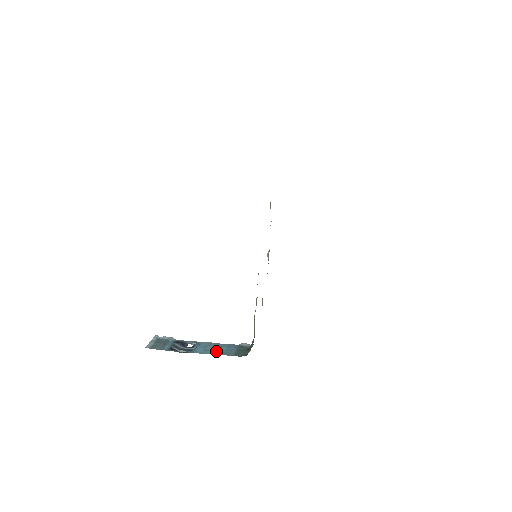
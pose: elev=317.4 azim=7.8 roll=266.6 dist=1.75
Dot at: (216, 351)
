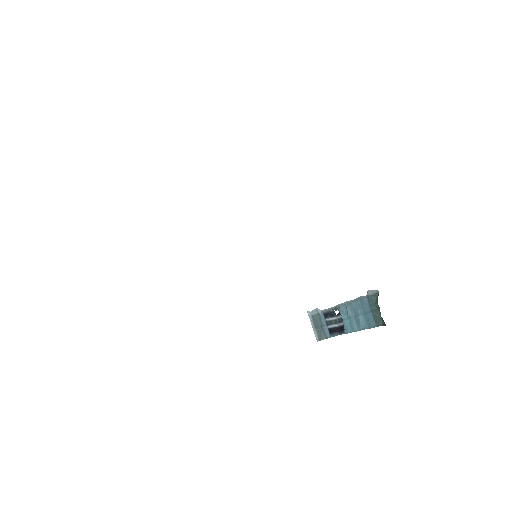
Dot at: (359, 324)
